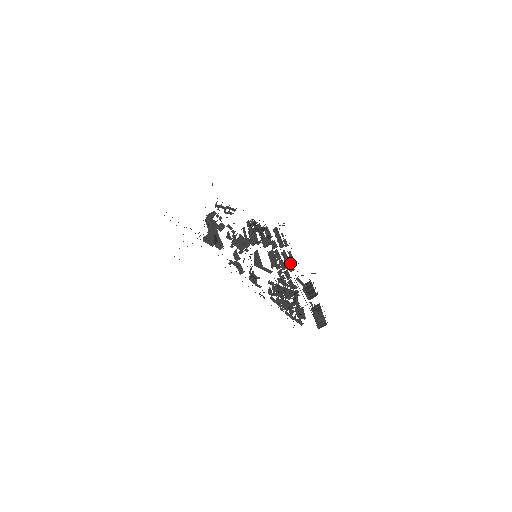
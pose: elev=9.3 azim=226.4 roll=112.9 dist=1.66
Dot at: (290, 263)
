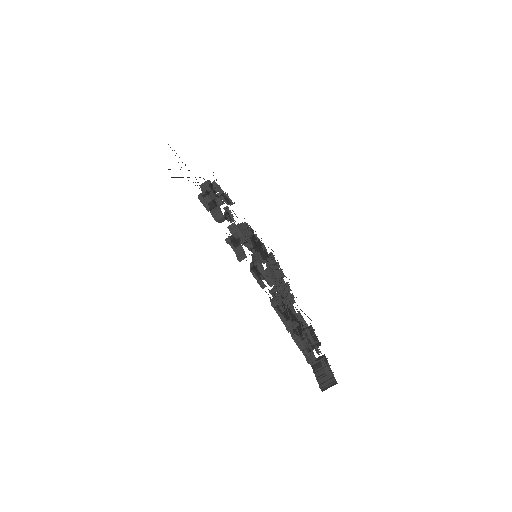
Dot at: (289, 293)
